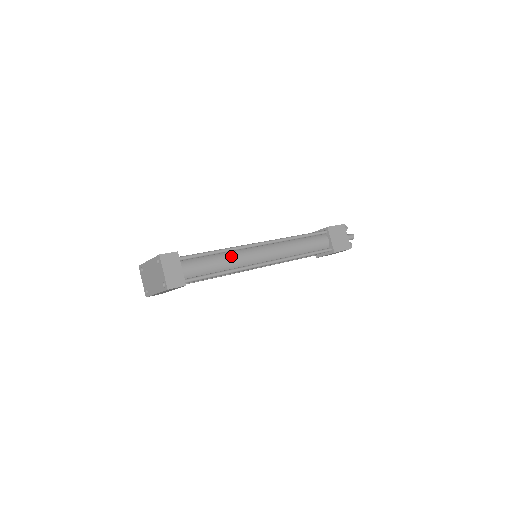
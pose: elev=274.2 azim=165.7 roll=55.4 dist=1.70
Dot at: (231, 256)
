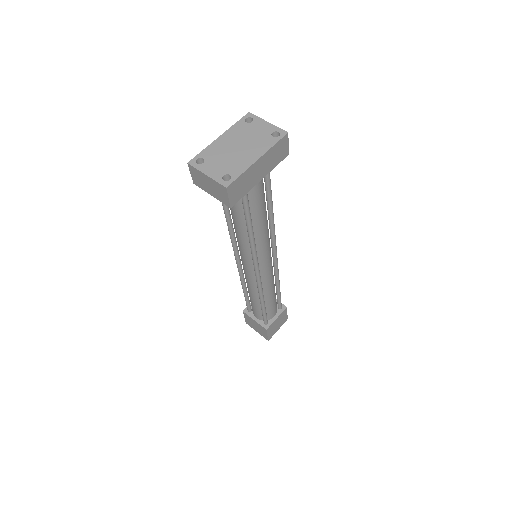
Dot at: occluded
